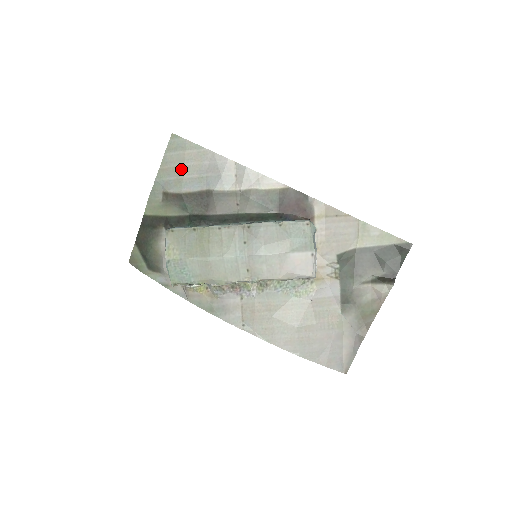
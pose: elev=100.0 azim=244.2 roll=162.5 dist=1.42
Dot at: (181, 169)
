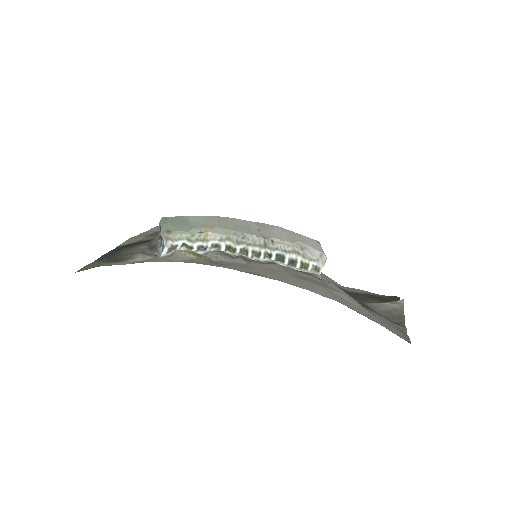
Dot at: occluded
